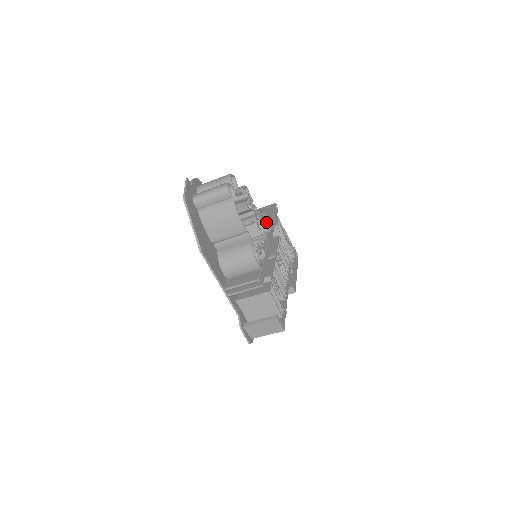
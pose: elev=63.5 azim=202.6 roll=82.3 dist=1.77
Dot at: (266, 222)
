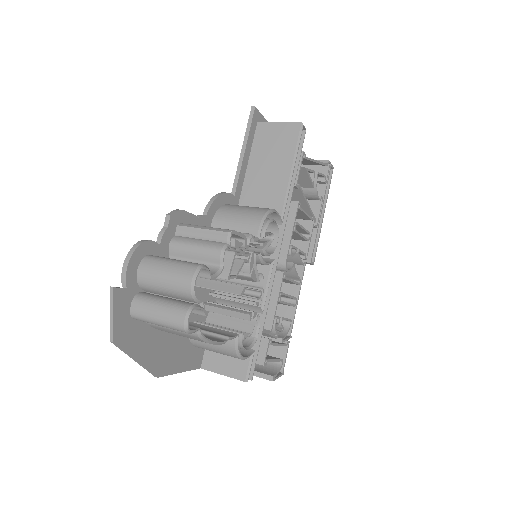
Dot at: (274, 222)
